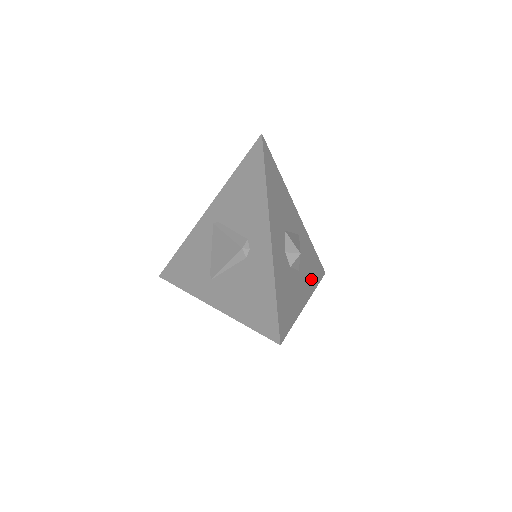
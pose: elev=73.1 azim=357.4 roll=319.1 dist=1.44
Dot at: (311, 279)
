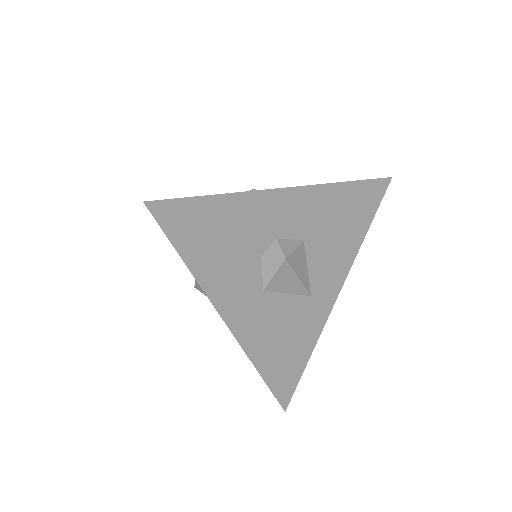
Dot at: (263, 345)
